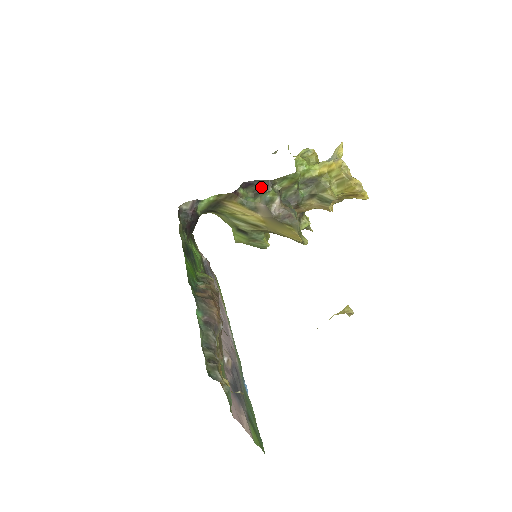
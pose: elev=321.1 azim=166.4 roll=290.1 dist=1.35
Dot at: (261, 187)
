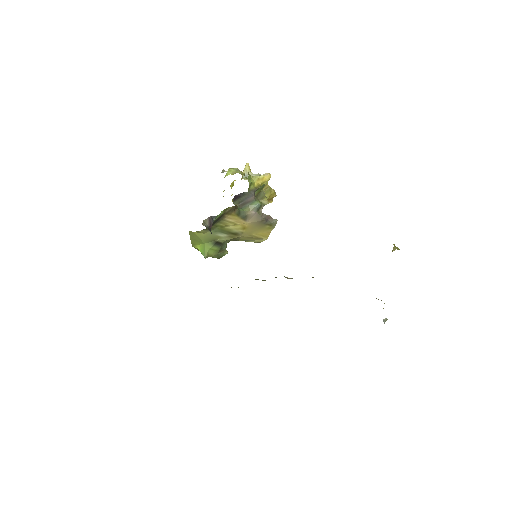
Dot at: (247, 198)
